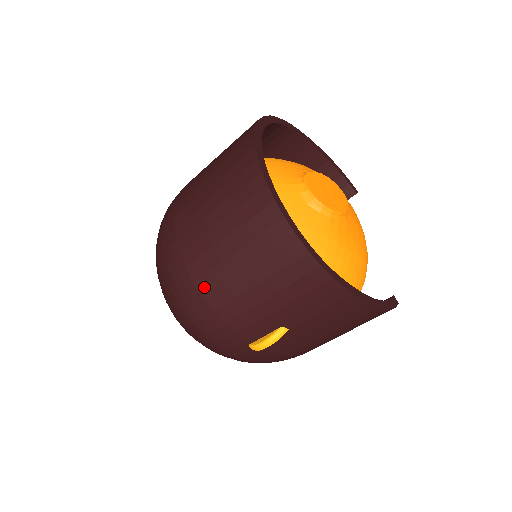
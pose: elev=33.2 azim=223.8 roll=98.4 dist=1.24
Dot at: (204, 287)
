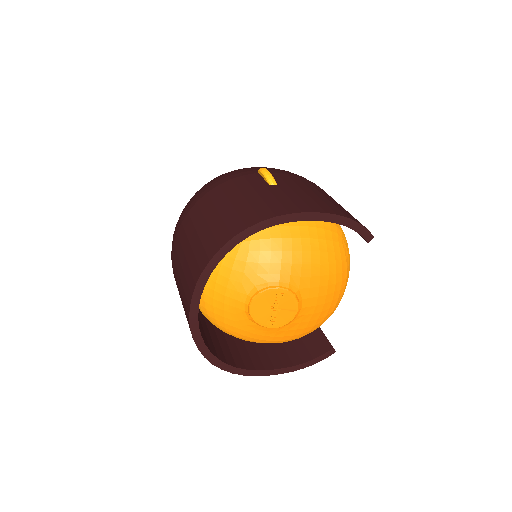
Dot at: occluded
